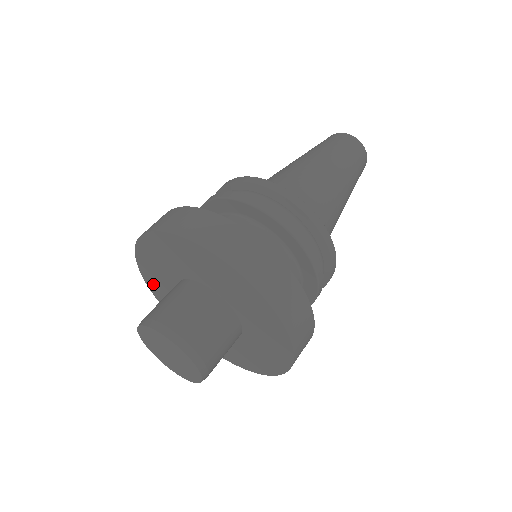
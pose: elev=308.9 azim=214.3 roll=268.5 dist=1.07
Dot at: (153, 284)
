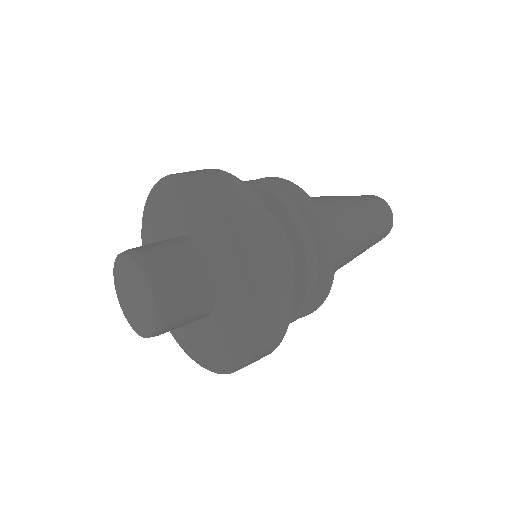
Dot at: (148, 235)
